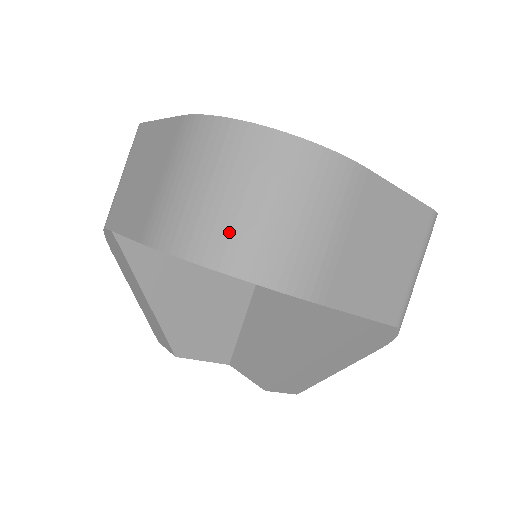
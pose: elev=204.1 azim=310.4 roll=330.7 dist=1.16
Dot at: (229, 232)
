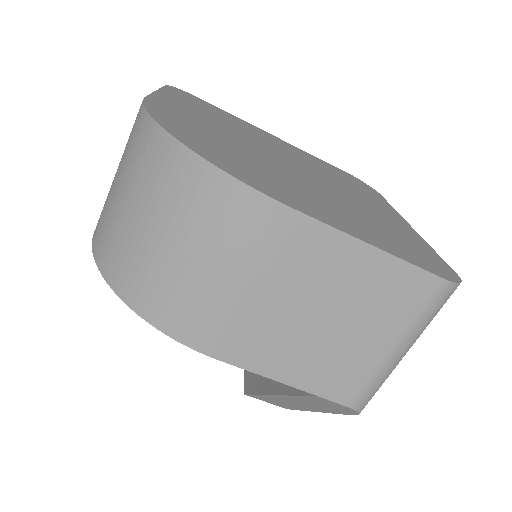
Dot at: (125, 251)
